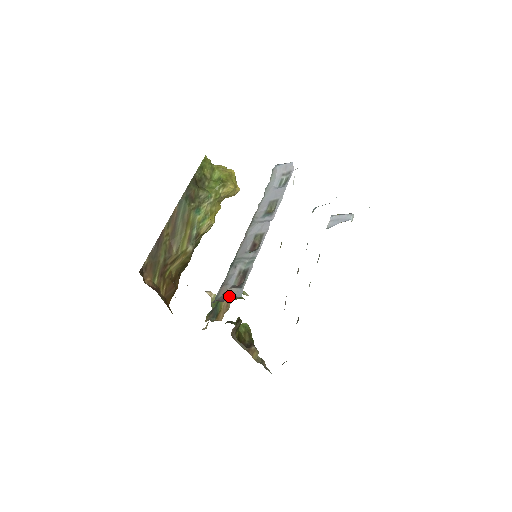
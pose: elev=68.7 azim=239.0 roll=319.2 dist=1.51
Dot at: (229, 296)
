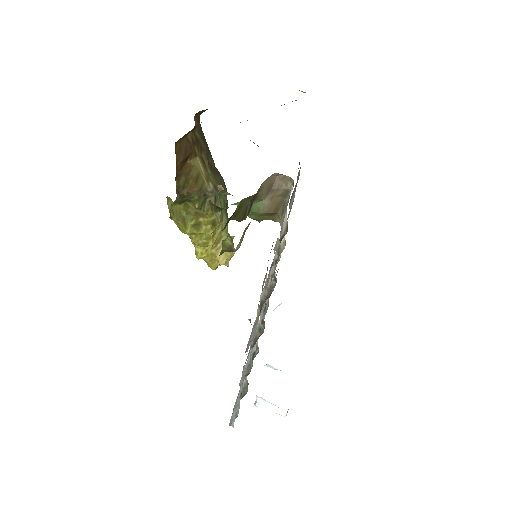
Dot at: occluded
